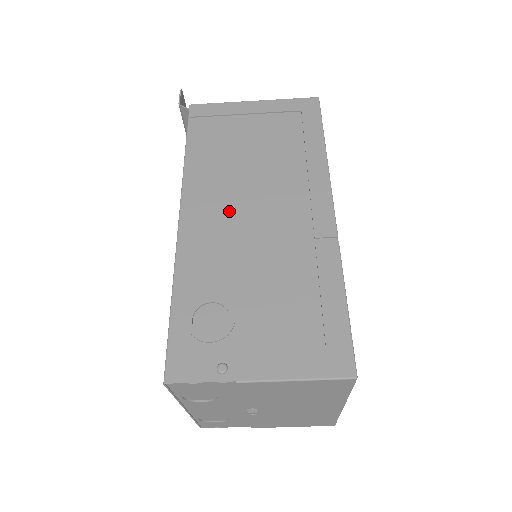
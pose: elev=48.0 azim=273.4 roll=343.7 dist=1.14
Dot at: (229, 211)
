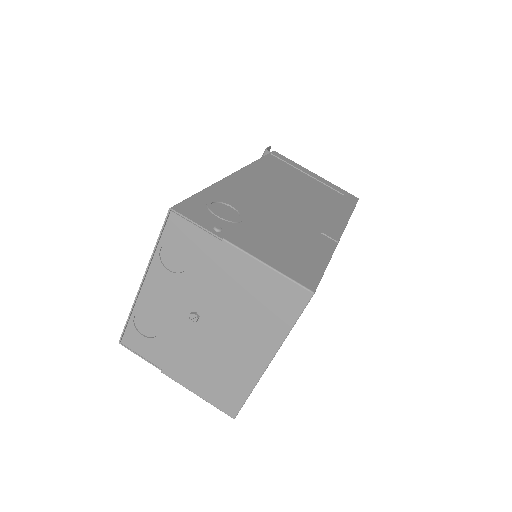
Dot at: (270, 191)
